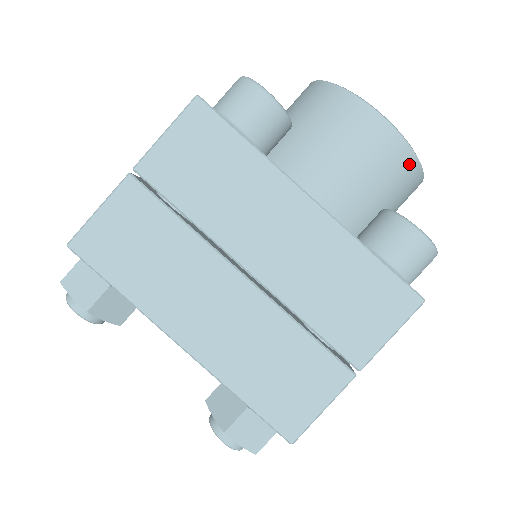
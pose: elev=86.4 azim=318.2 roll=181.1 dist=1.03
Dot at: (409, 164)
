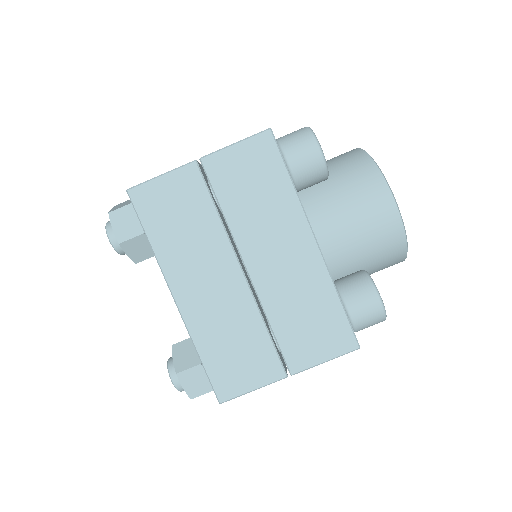
Dot at: (399, 245)
